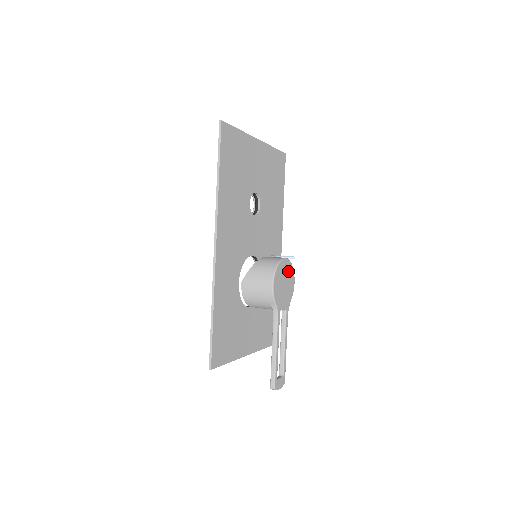
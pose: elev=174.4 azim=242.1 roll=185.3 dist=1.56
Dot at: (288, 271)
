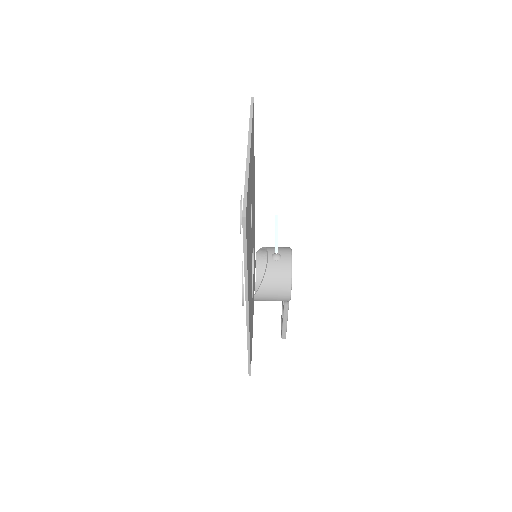
Dot at: occluded
